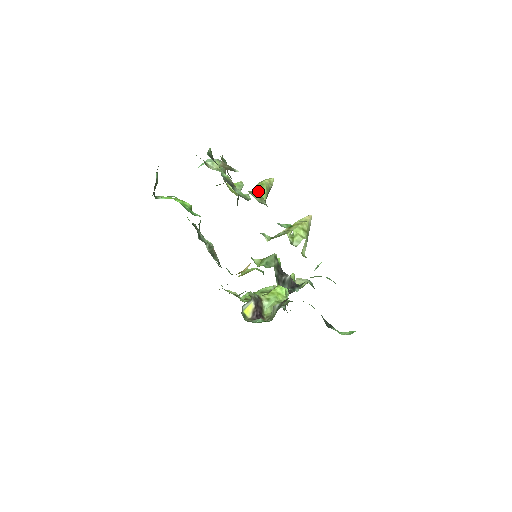
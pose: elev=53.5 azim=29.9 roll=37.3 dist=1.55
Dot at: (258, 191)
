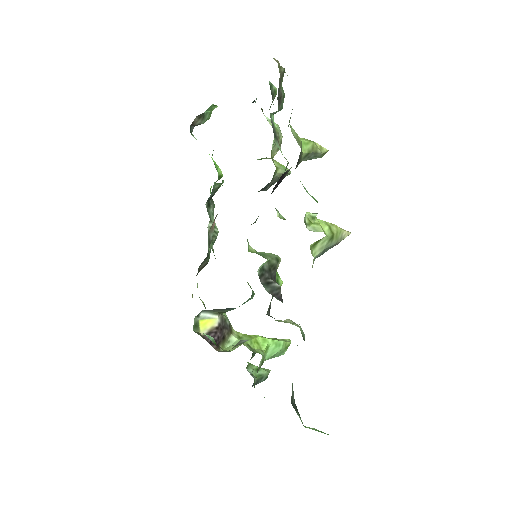
Dot at: (301, 139)
